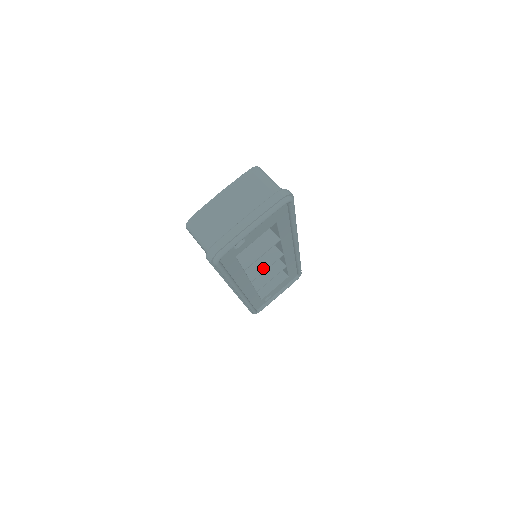
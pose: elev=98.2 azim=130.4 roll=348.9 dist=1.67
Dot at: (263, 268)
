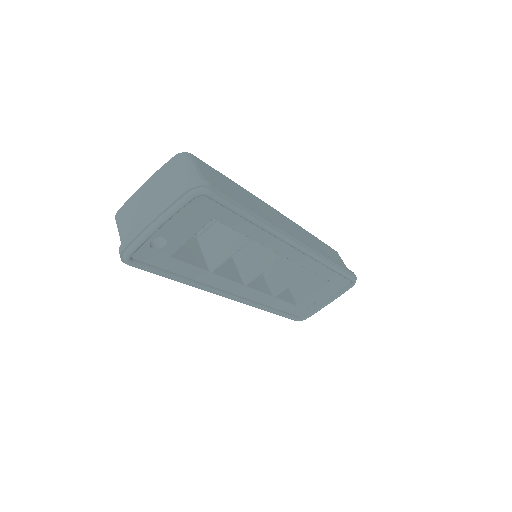
Dot at: (259, 271)
